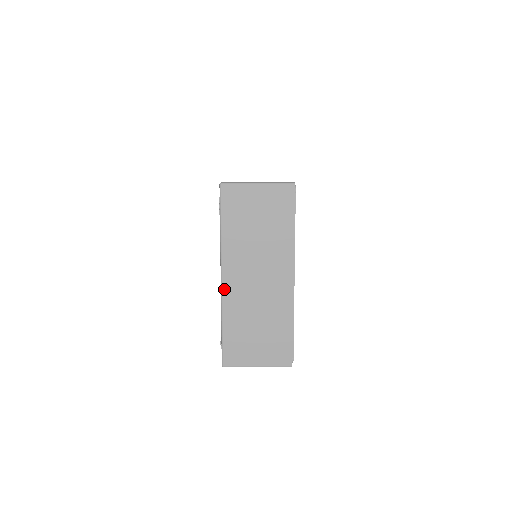
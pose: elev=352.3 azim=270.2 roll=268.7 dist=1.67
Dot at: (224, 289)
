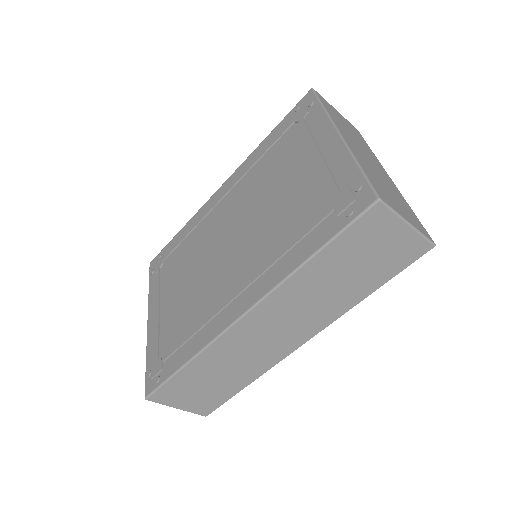
Dot at: (346, 141)
